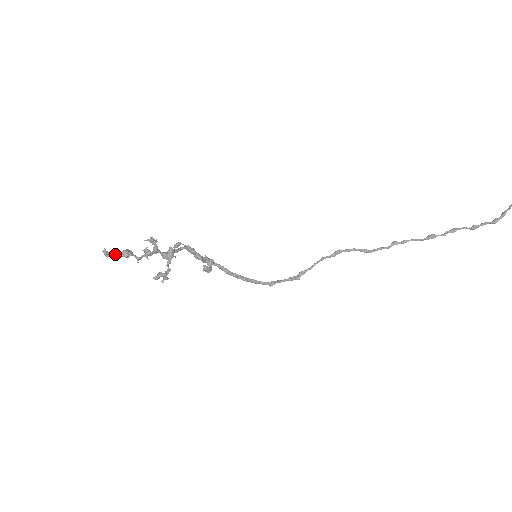
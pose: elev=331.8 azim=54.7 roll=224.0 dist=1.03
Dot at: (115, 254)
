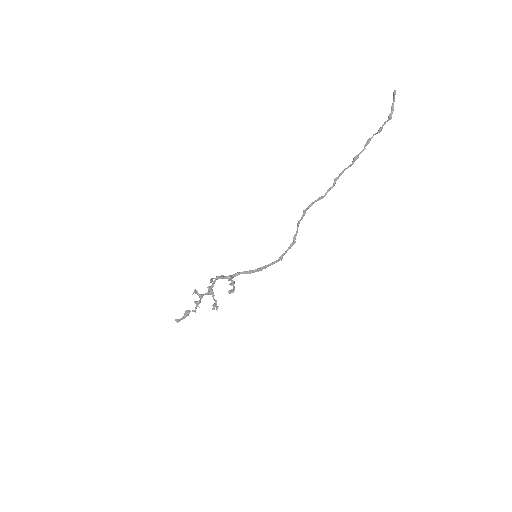
Dot at: (182, 318)
